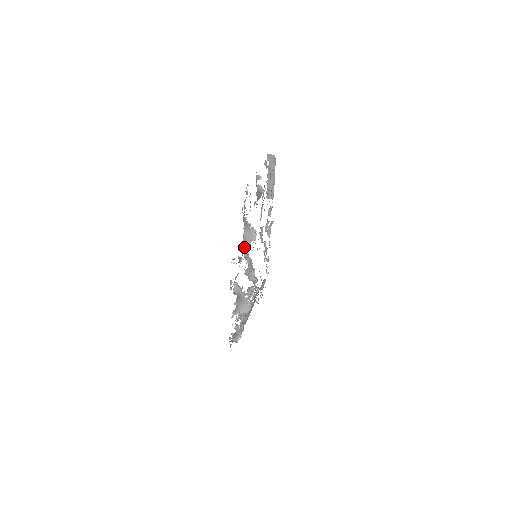
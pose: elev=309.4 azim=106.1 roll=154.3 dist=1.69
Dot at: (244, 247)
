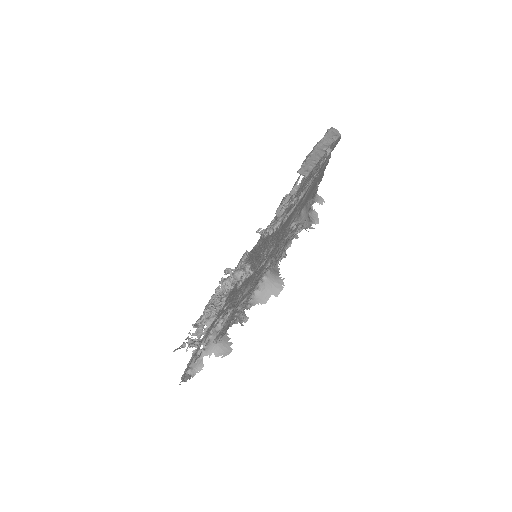
Dot at: (257, 300)
